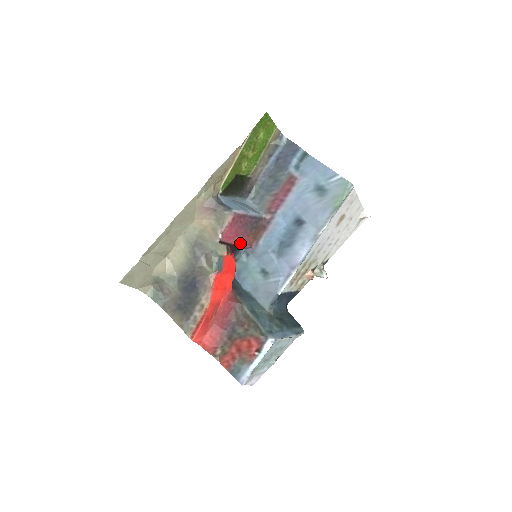
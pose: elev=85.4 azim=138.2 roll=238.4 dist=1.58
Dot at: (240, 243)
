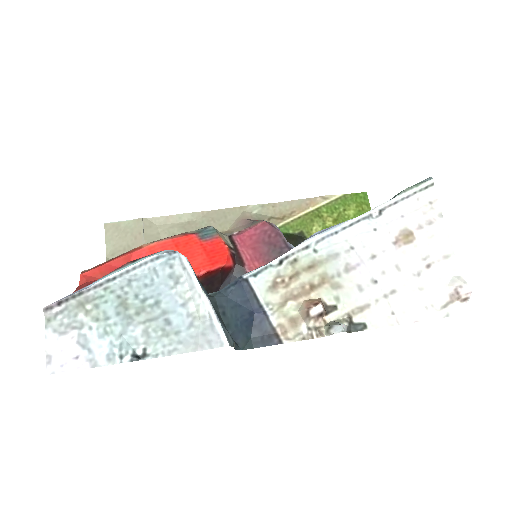
Dot at: (251, 266)
